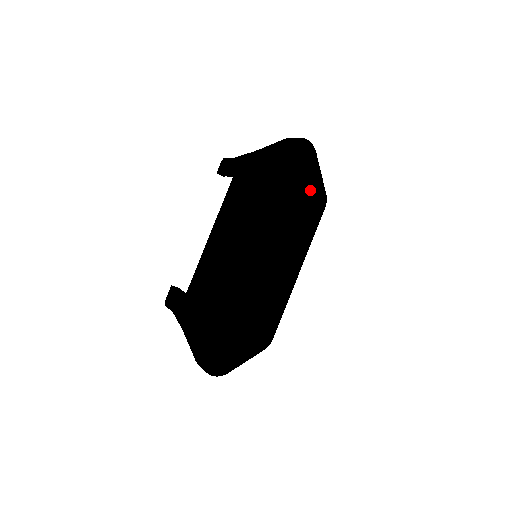
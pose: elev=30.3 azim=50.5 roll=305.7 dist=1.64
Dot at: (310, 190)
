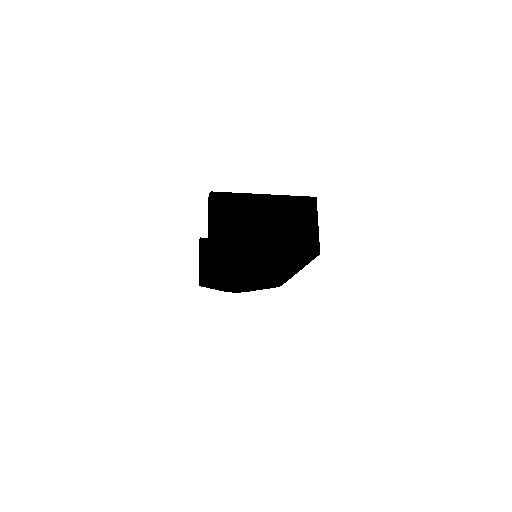
Dot at: (294, 251)
